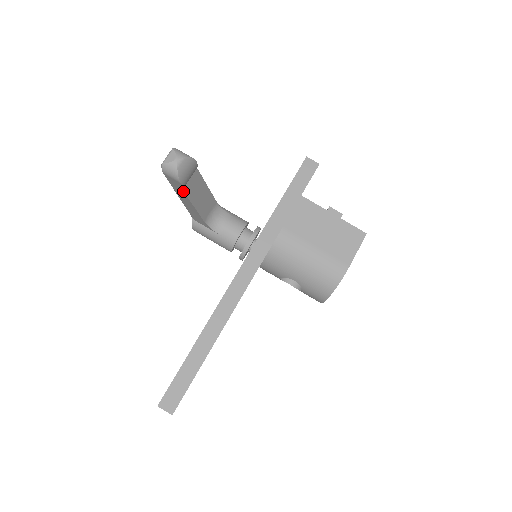
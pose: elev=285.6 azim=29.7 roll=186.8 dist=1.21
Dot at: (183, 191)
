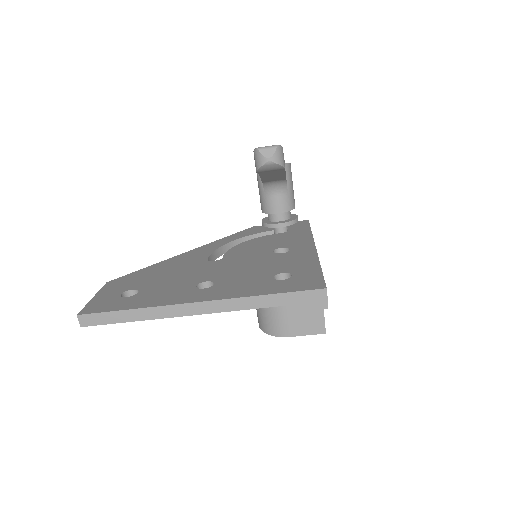
Dot at: occluded
